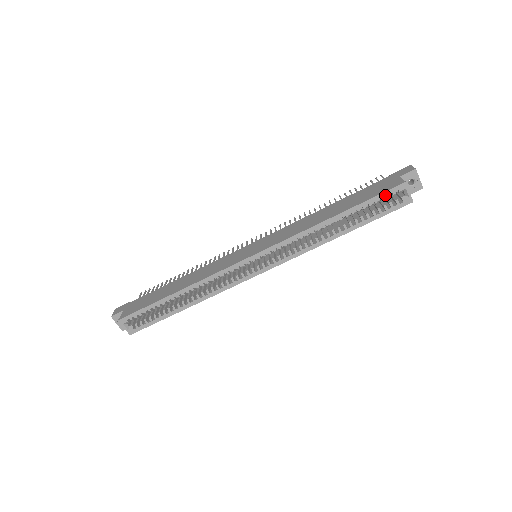
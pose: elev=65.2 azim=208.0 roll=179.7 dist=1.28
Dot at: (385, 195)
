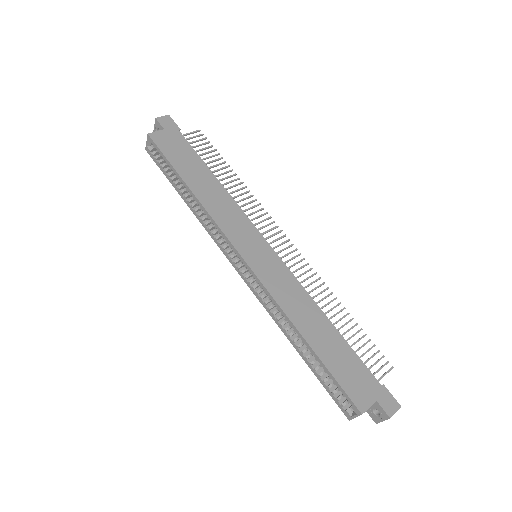
Dot at: (343, 393)
